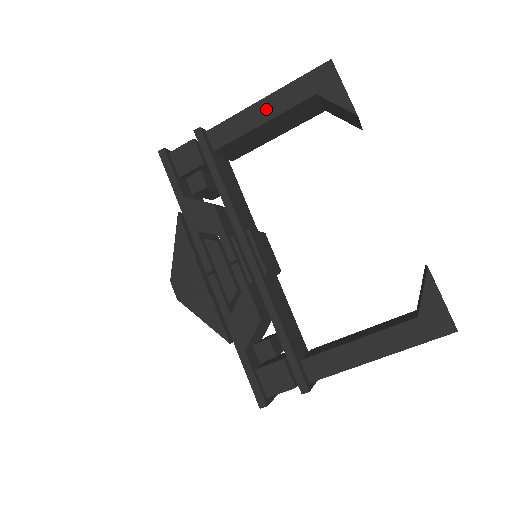
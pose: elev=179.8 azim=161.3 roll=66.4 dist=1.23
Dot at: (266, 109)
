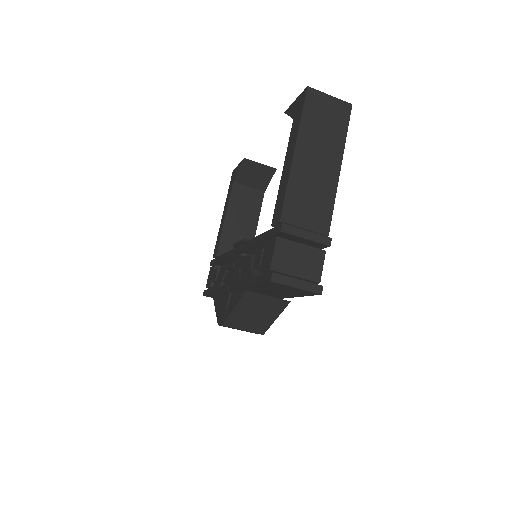
Dot at: (224, 214)
